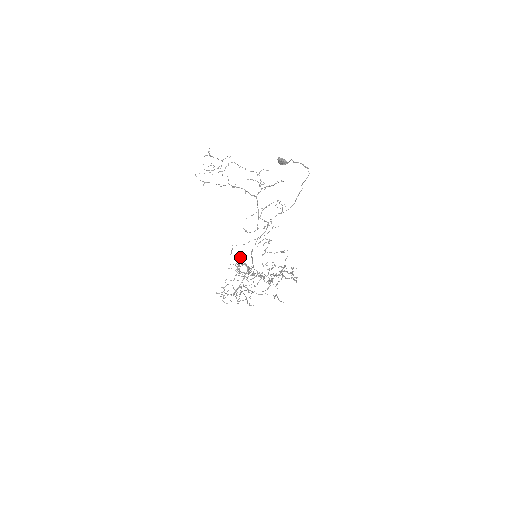
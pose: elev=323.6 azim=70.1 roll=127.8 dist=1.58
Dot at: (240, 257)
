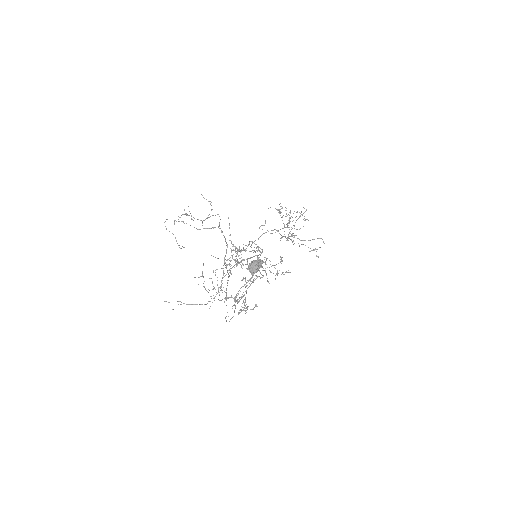
Dot at: occluded
